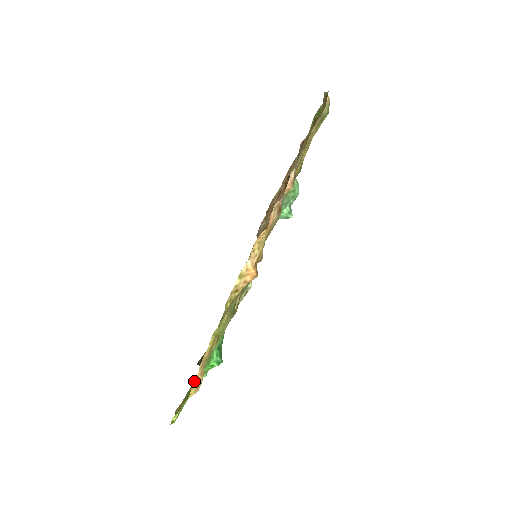
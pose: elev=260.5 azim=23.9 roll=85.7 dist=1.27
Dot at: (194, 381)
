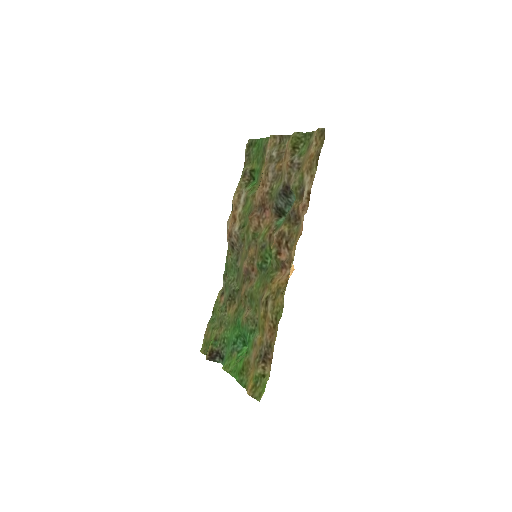
Dot at: occluded
